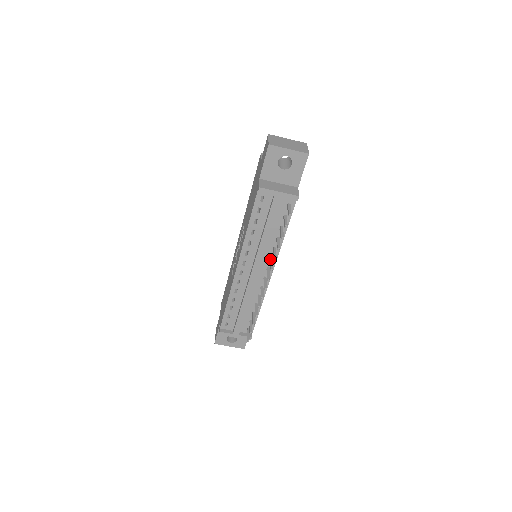
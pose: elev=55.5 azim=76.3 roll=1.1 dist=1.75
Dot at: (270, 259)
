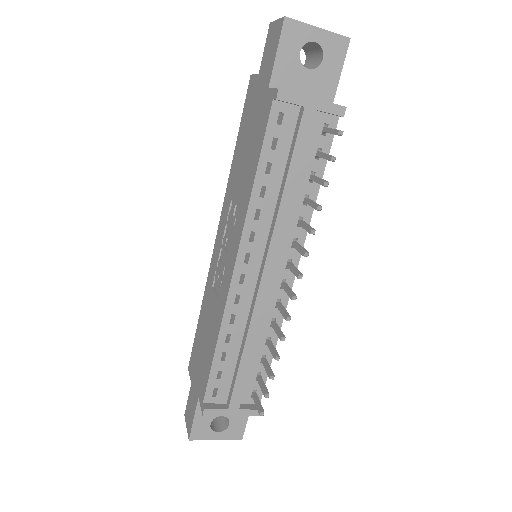
Dot at: (295, 242)
